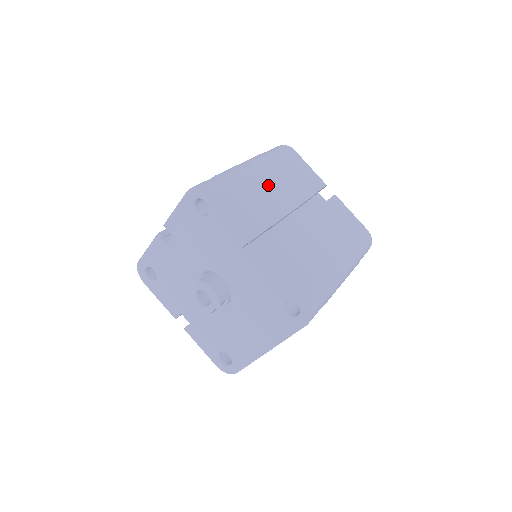
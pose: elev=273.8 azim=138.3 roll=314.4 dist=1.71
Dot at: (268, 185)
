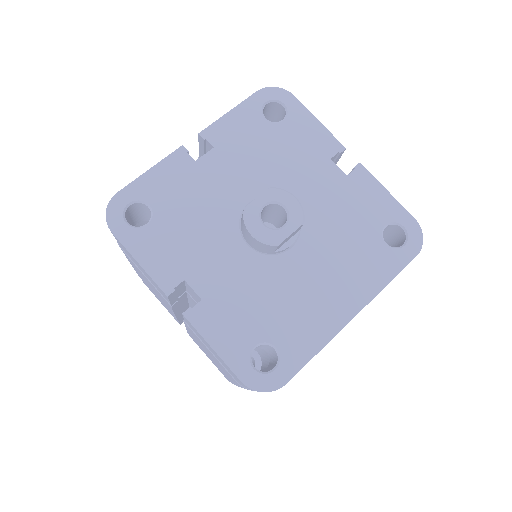
Dot at: occluded
